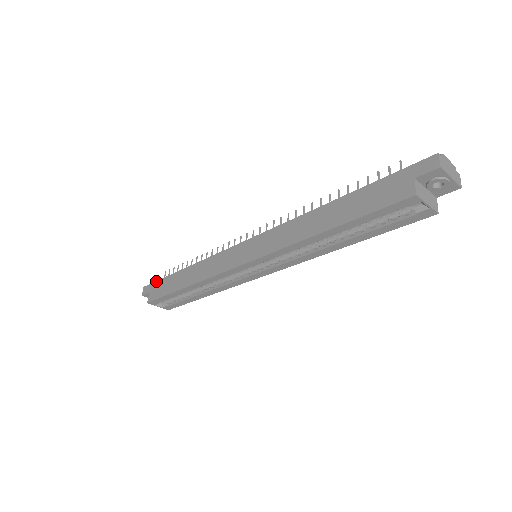
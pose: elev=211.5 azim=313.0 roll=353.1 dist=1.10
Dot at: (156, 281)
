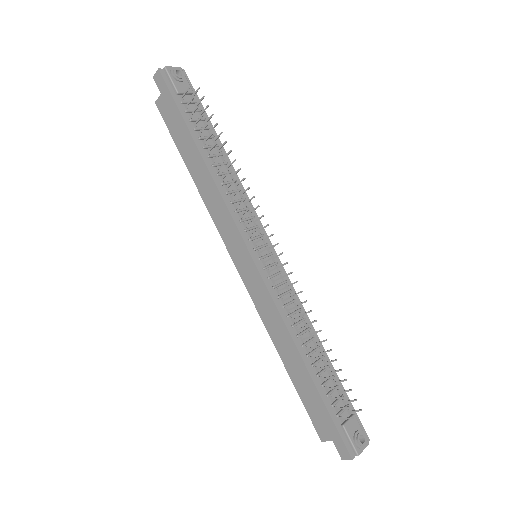
Dot at: (172, 98)
